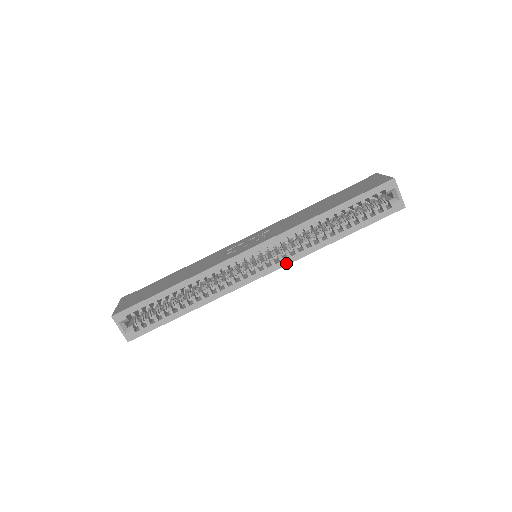
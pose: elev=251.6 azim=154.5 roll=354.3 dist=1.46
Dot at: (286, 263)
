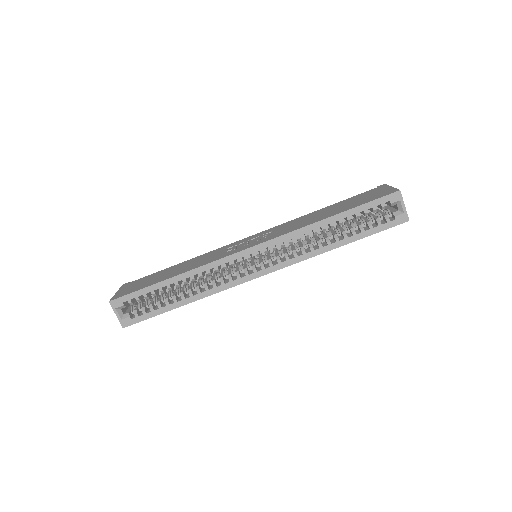
Dot at: (284, 266)
